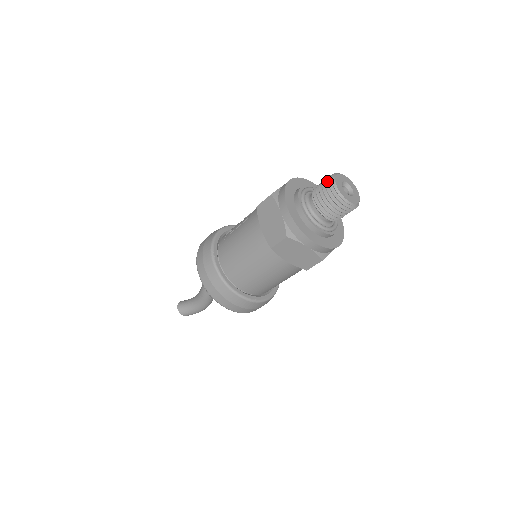
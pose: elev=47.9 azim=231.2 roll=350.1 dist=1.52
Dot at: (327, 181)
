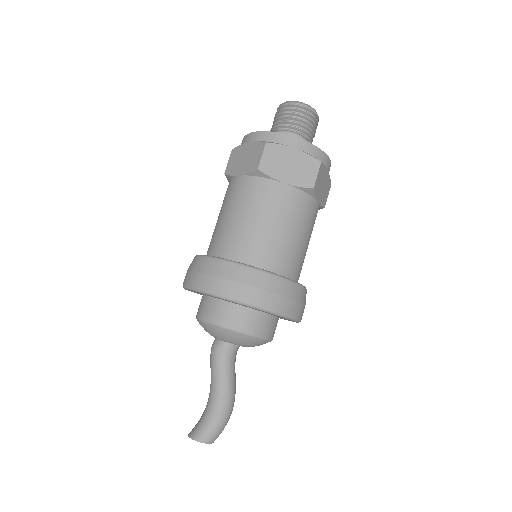
Dot at: occluded
